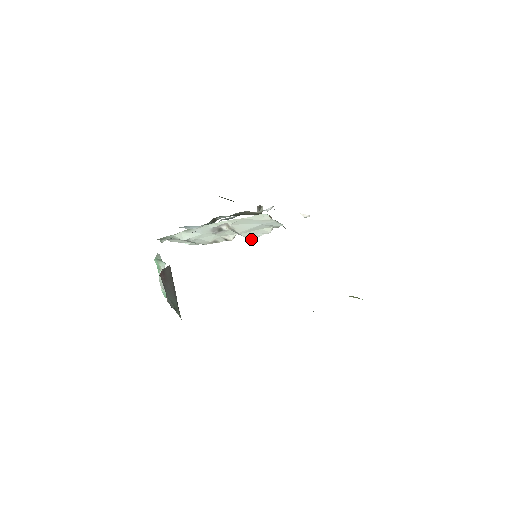
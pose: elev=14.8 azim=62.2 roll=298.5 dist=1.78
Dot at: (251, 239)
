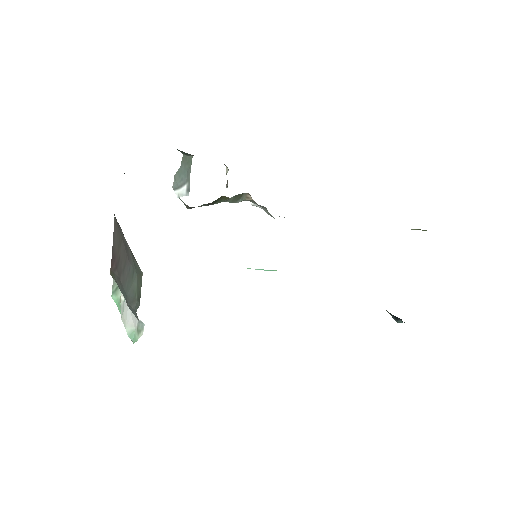
Dot at: occluded
